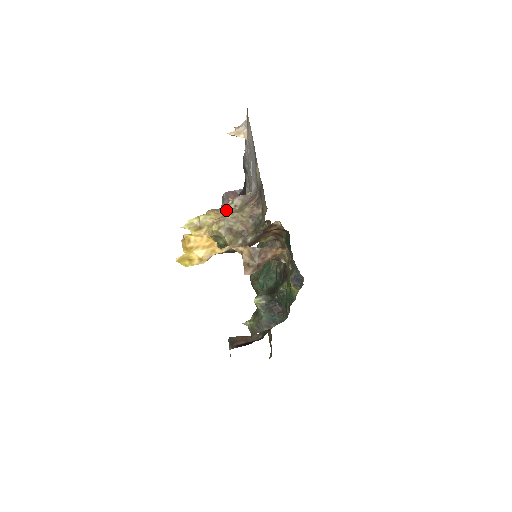
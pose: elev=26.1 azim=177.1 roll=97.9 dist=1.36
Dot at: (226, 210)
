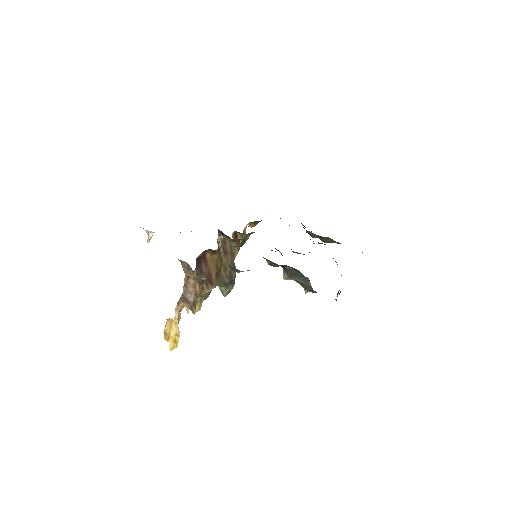
Dot at: occluded
